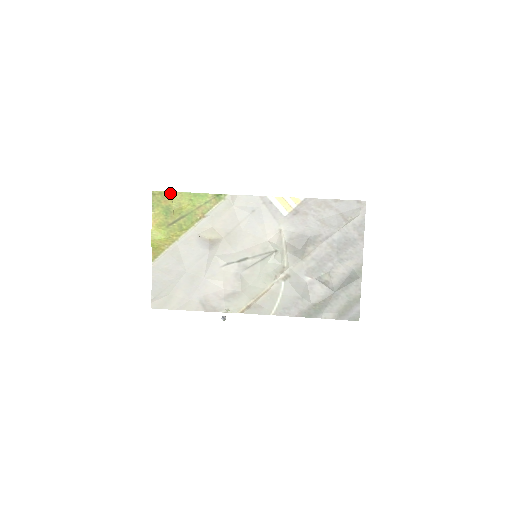
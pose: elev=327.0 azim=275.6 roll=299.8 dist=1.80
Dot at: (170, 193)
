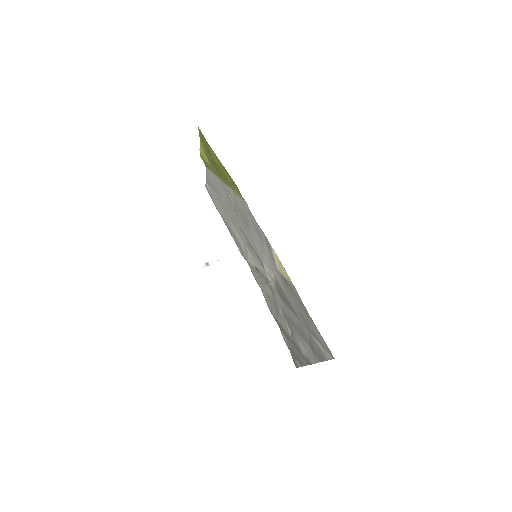
Dot at: (208, 144)
